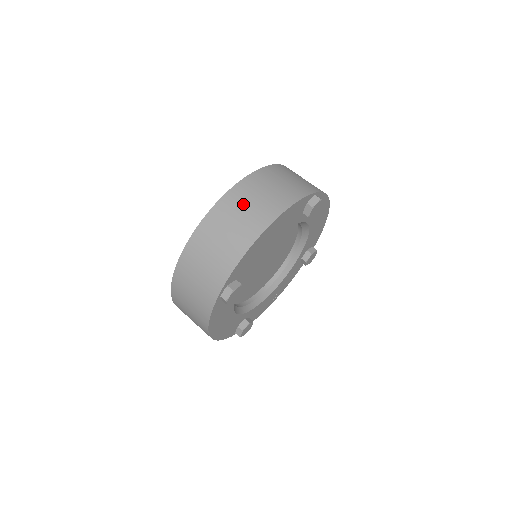
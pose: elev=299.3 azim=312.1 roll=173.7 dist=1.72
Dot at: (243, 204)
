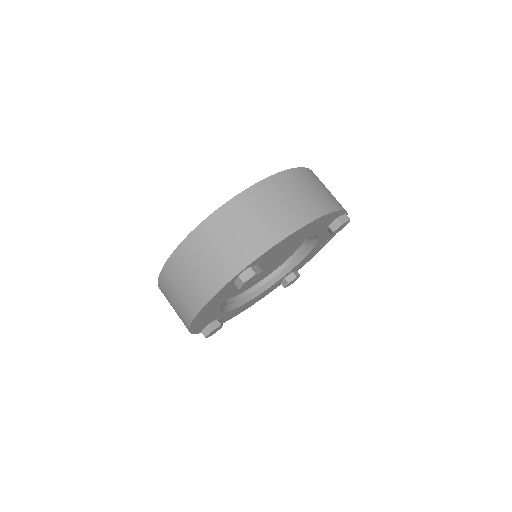
Dot at: (172, 292)
